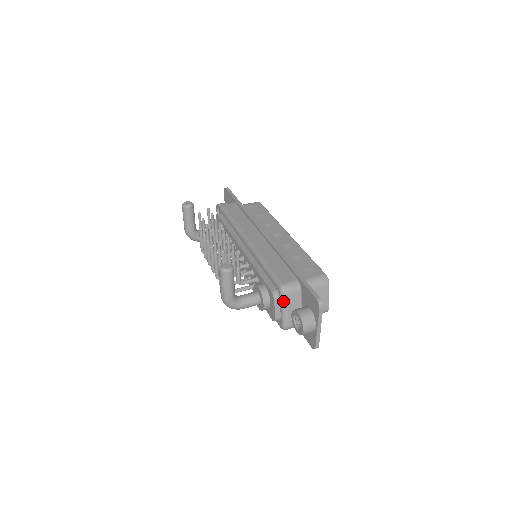
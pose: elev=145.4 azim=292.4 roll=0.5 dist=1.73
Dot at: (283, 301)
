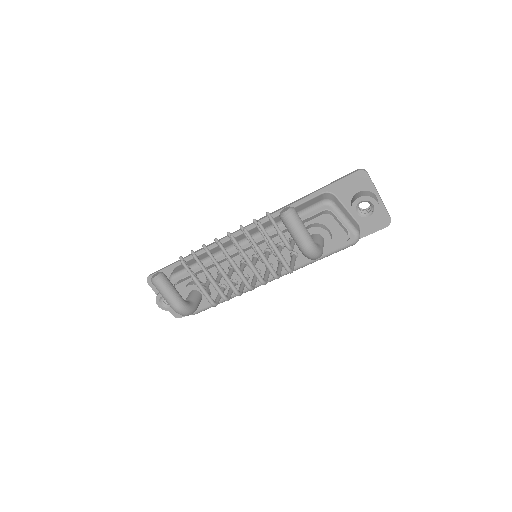
Dot at: (338, 210)
